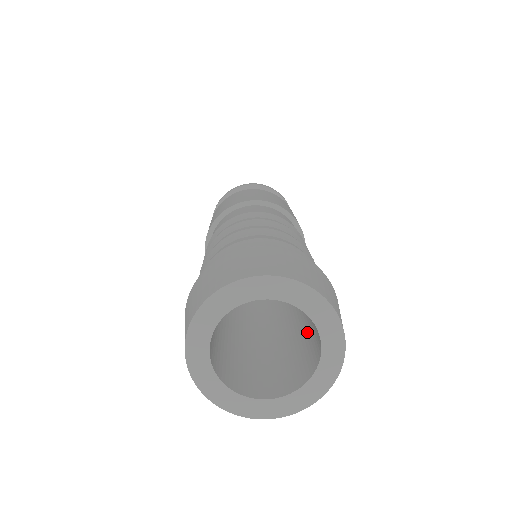
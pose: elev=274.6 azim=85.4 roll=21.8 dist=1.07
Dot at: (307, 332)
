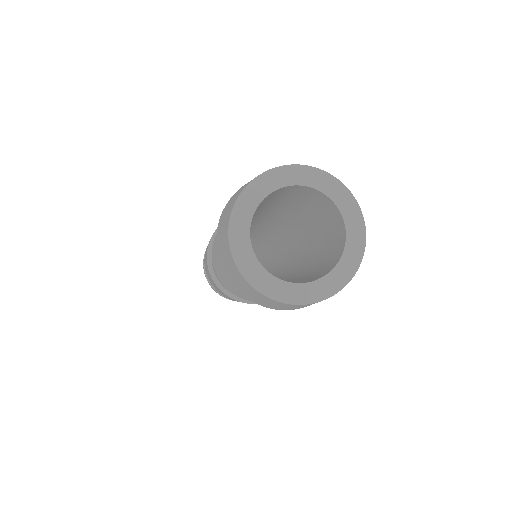
Dot at: (326, 247)
